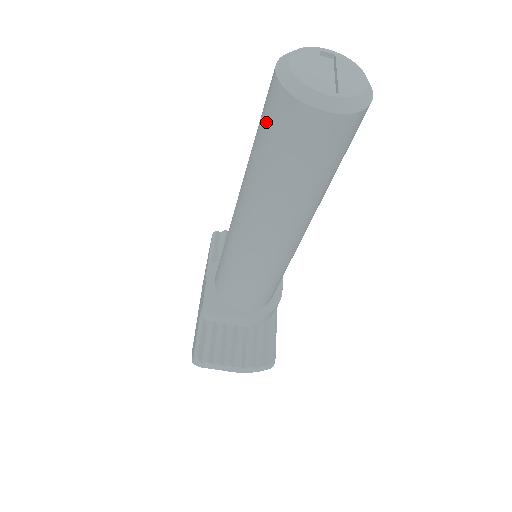
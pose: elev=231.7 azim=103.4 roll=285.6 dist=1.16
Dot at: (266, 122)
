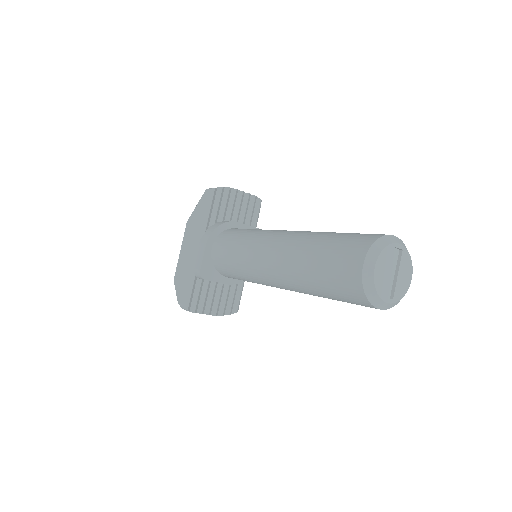
Dot at: (335, 277)
